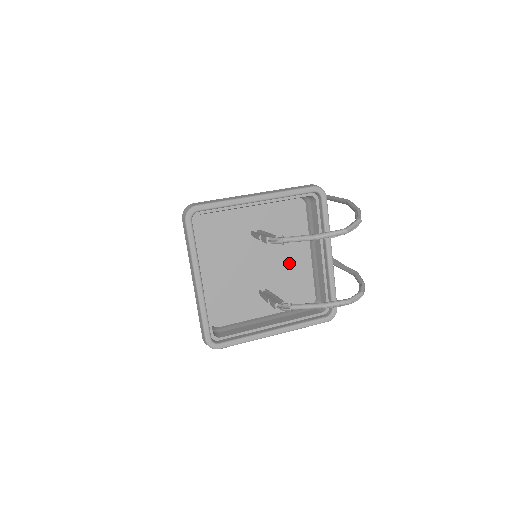
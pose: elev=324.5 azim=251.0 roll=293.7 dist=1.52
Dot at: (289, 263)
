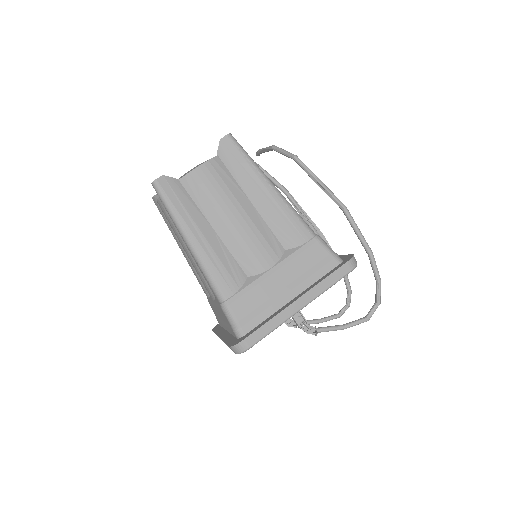
Dot at: occluded
